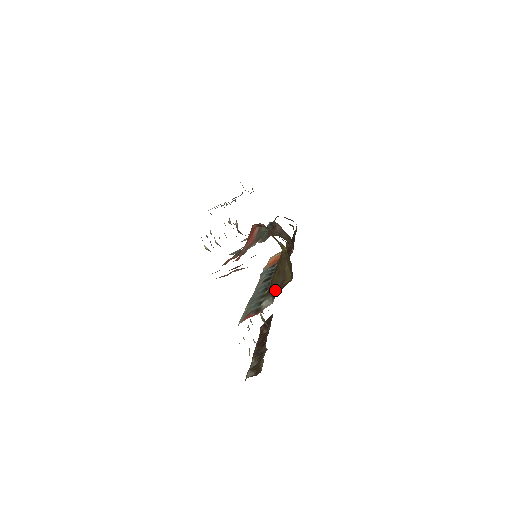
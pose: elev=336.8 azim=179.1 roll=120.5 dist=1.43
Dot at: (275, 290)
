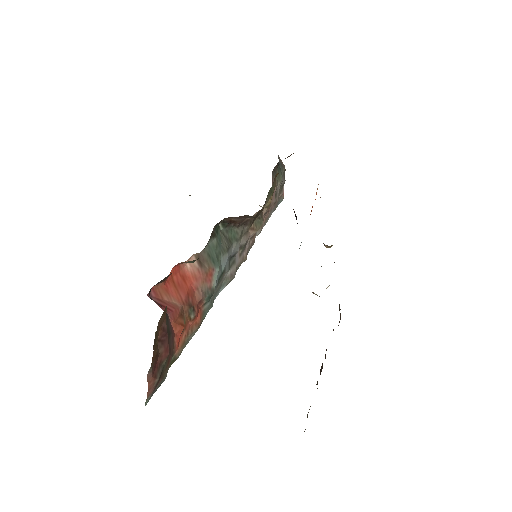
Dot at: occluded
